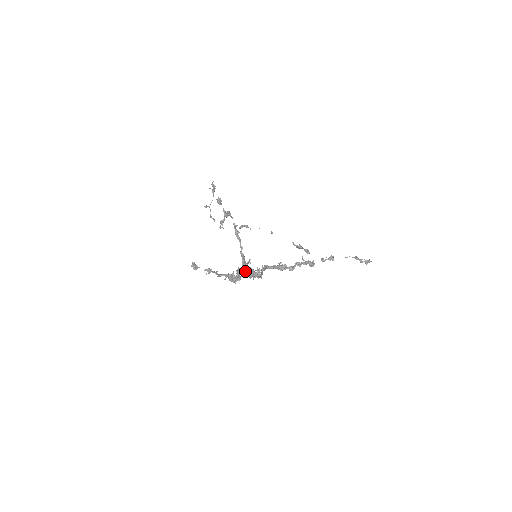
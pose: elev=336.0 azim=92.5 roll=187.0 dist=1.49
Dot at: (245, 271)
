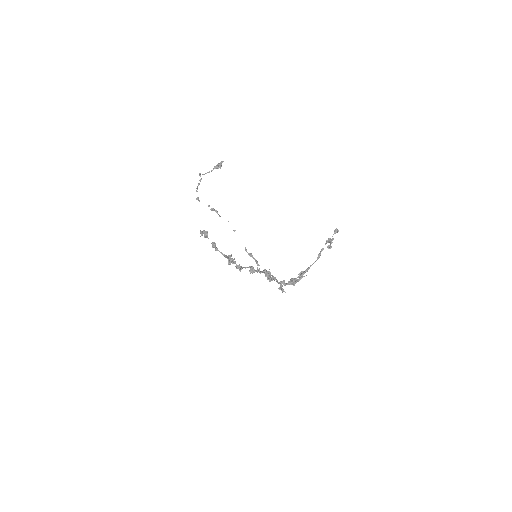
Dot at: (298, 281)
